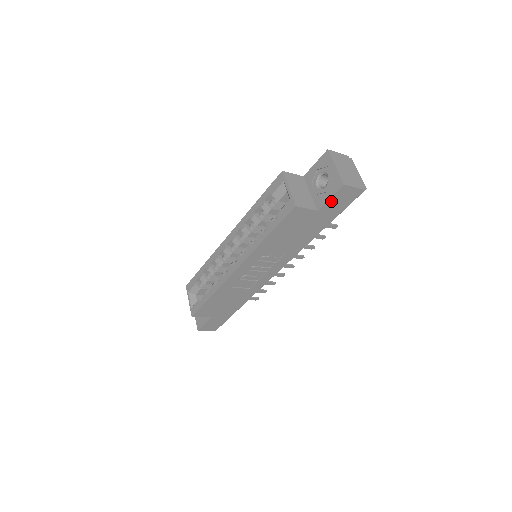
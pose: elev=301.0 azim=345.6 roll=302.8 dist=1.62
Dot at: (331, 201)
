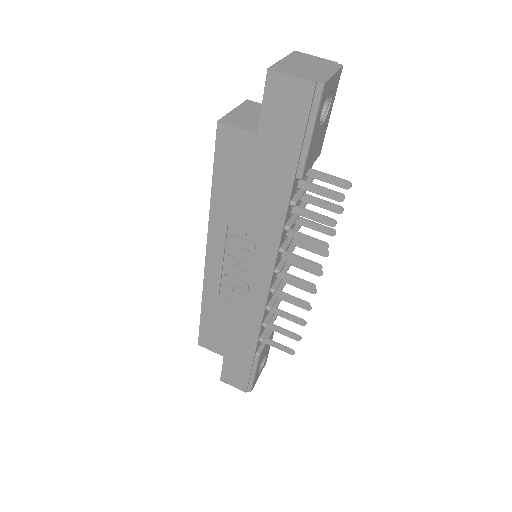
Dot at: (269, 111)
